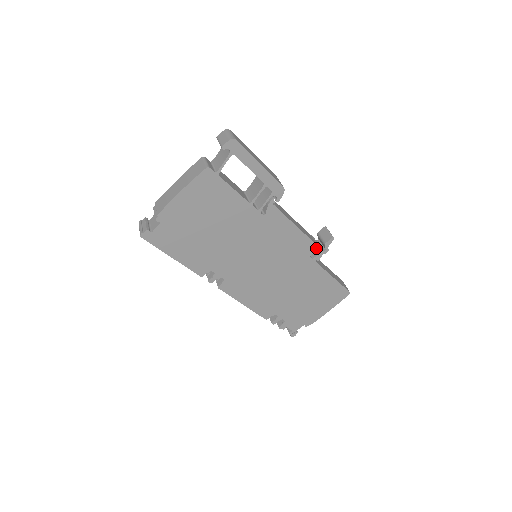
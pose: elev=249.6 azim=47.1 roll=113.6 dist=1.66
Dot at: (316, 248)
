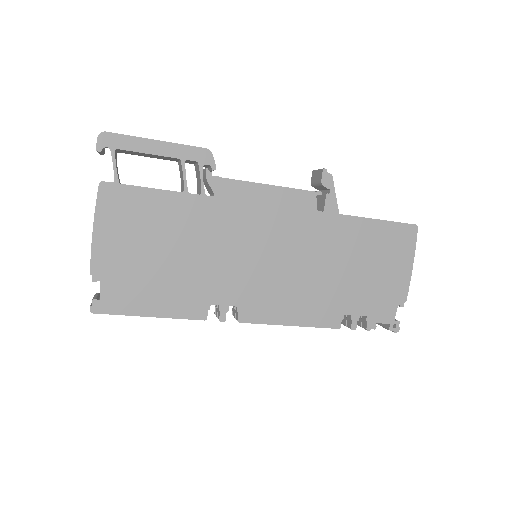
Dot at: (315, 196)
